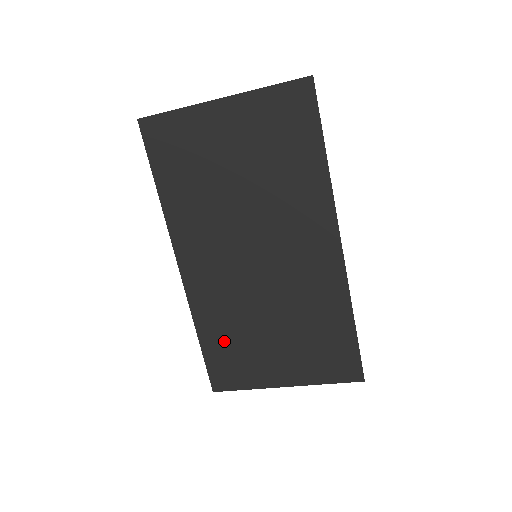
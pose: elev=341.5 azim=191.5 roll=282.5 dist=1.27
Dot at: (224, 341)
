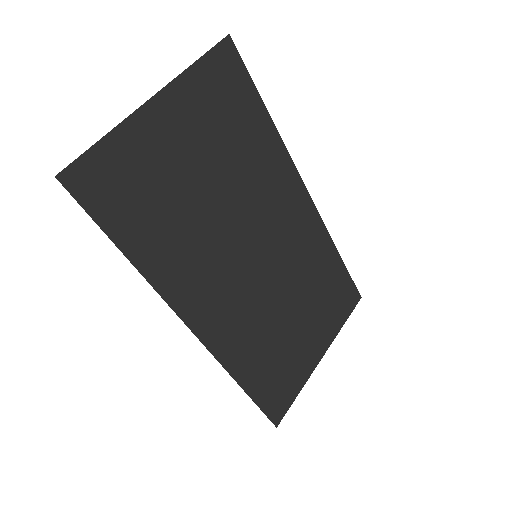
Dot at: (265, 367)
